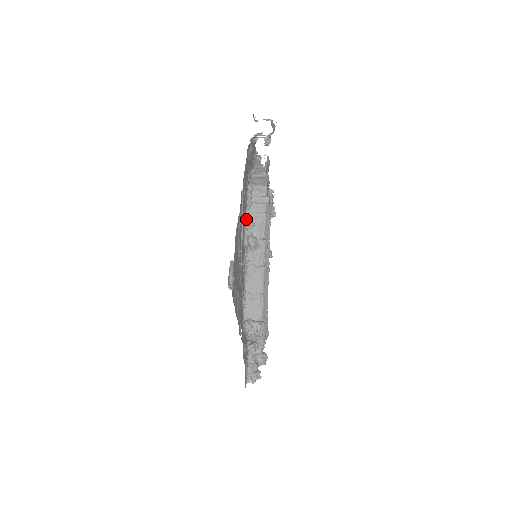
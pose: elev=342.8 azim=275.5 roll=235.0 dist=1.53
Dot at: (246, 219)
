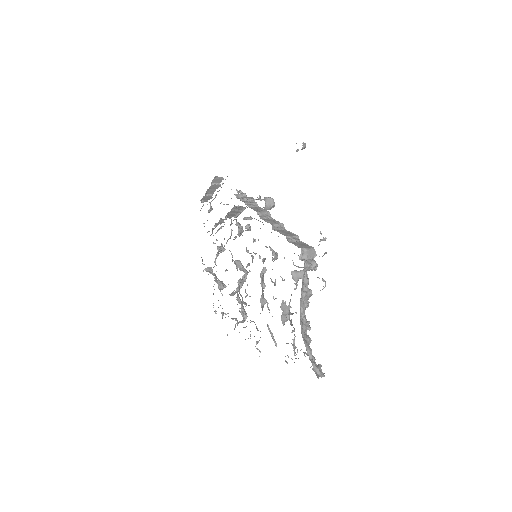
Dot at: occluded
